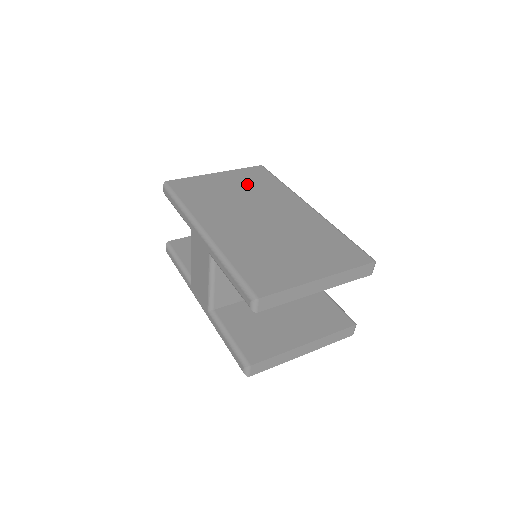
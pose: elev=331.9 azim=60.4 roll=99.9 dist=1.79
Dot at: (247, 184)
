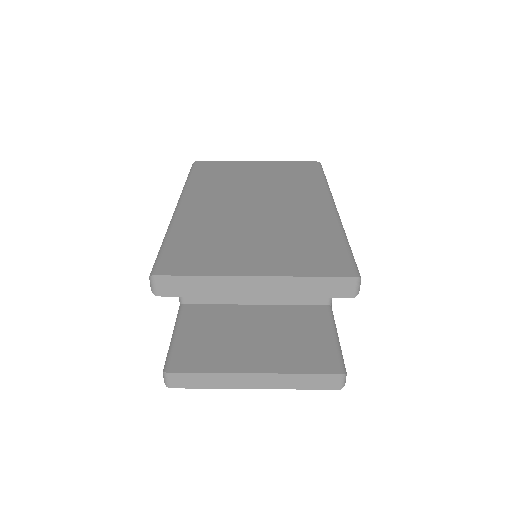
Dot at: (279, 174)
